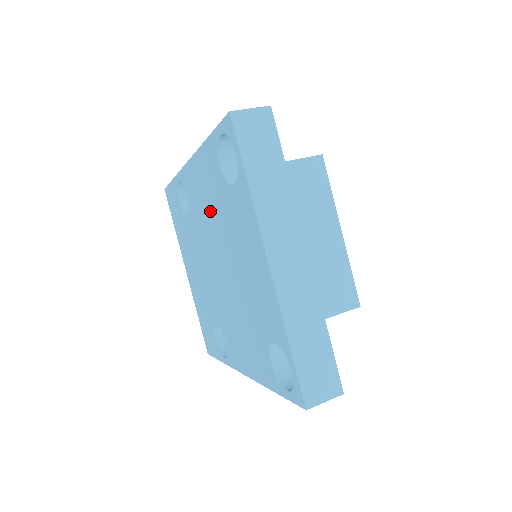
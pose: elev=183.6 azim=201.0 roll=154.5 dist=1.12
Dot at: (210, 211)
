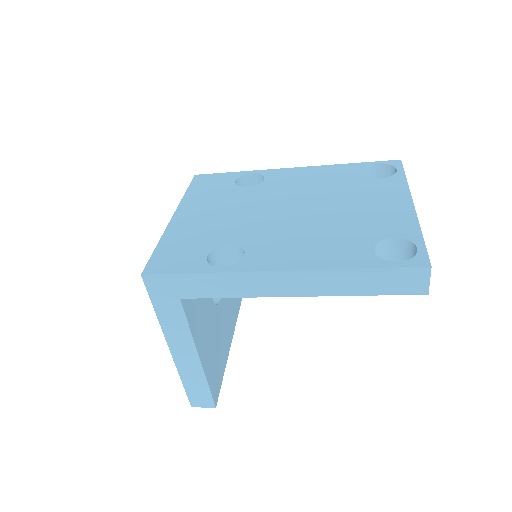
Dot at: (317, 185)
